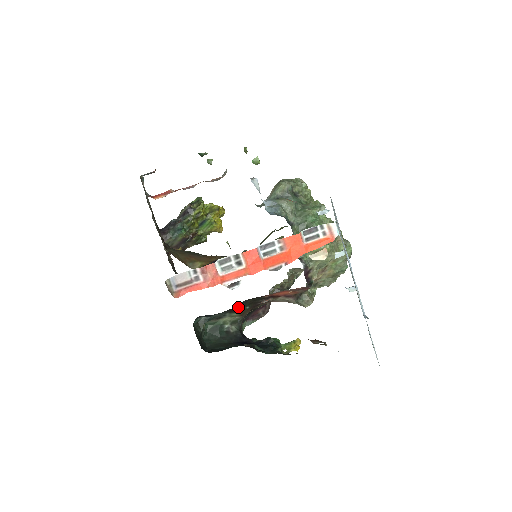
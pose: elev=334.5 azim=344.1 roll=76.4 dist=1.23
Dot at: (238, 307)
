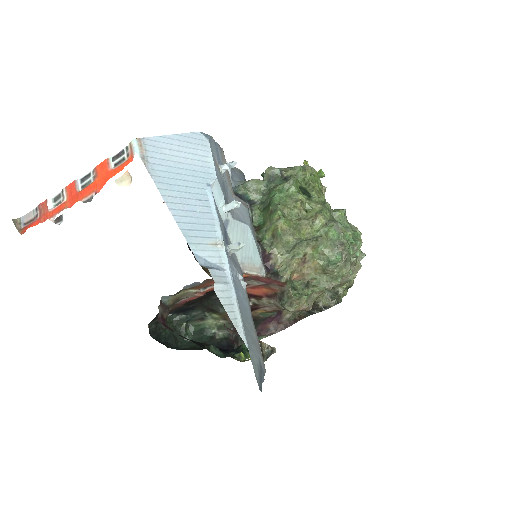
Dot at: (213, 305)
